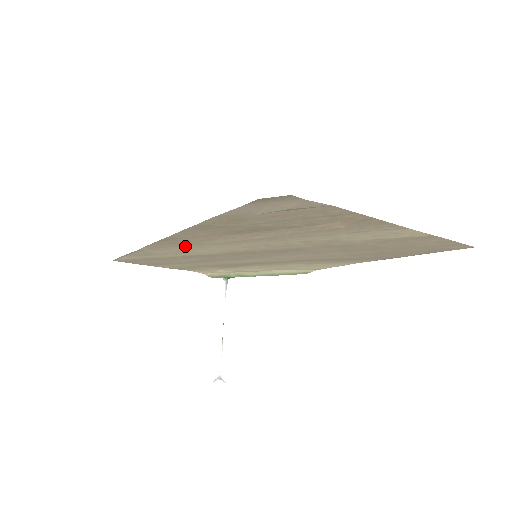
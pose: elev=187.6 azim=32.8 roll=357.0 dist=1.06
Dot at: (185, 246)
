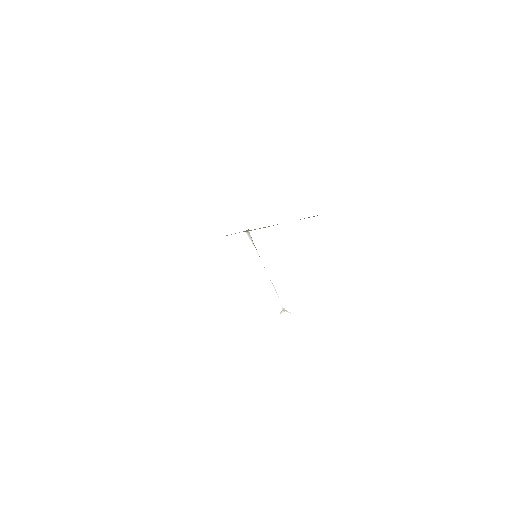
Dot at: occluded
